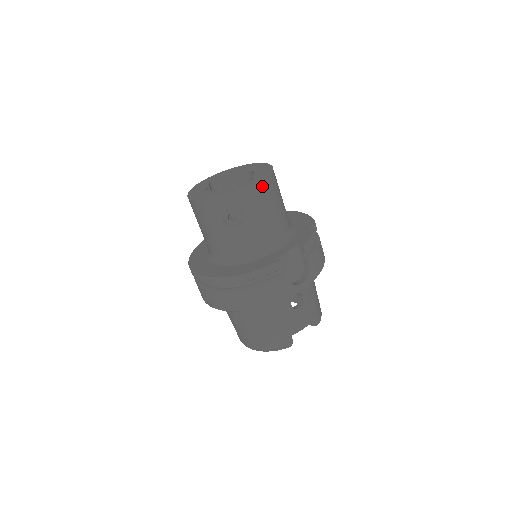
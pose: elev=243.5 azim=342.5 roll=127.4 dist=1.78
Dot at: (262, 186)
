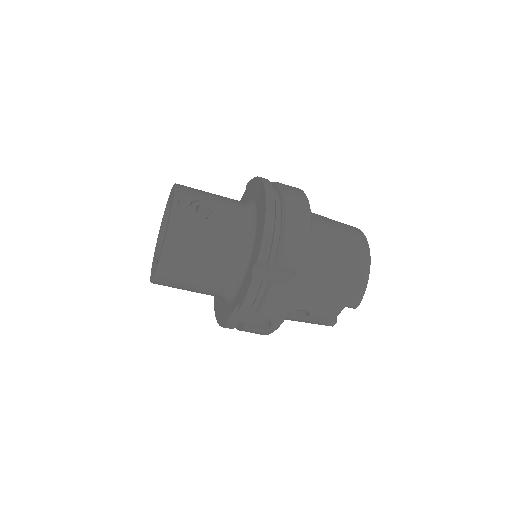
Dot at: (163, 274)
